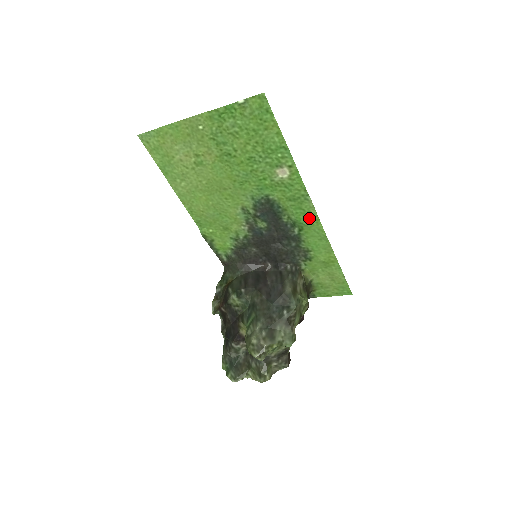
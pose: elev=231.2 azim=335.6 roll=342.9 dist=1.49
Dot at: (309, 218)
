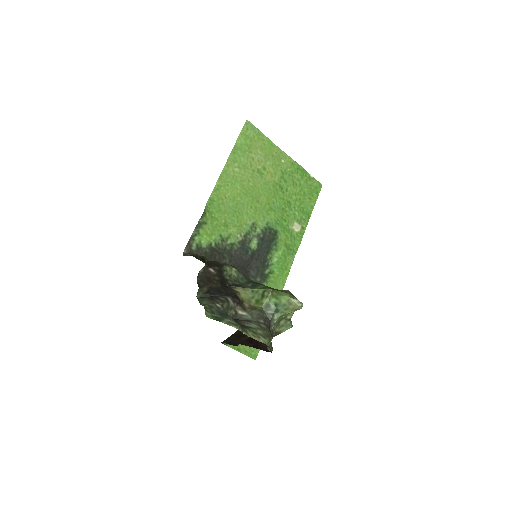
Dot at: (284, 268)
